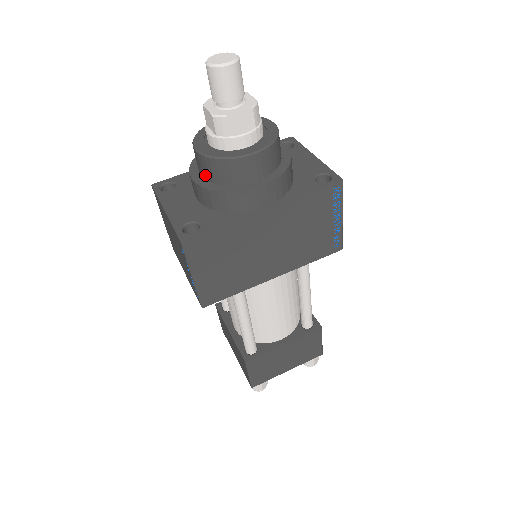
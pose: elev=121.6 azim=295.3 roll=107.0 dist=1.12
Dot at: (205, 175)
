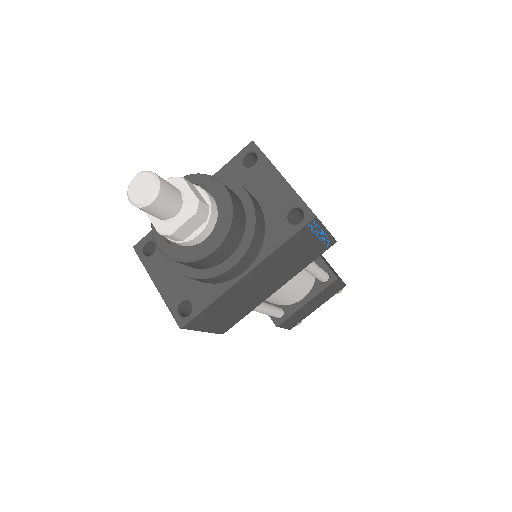
Dot at: occluded
